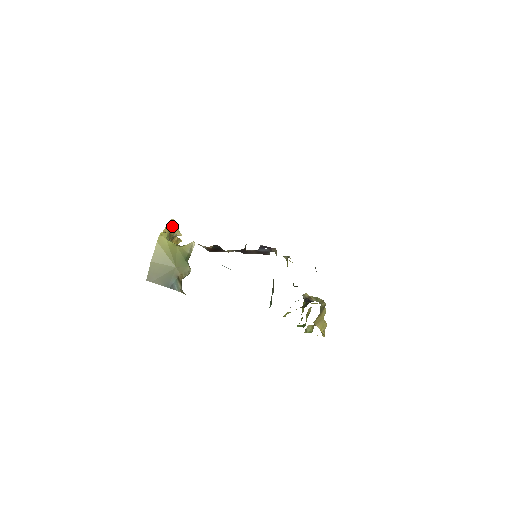
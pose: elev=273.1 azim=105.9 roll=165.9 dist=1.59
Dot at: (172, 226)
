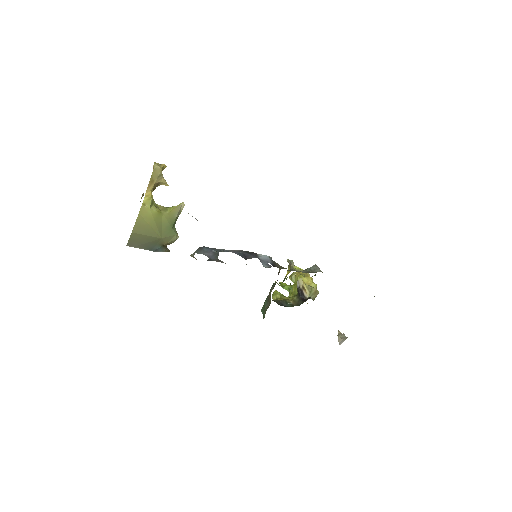
Dot at: (156, 178)
